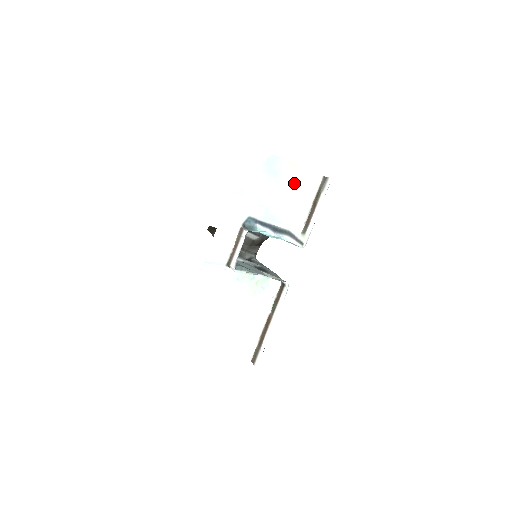
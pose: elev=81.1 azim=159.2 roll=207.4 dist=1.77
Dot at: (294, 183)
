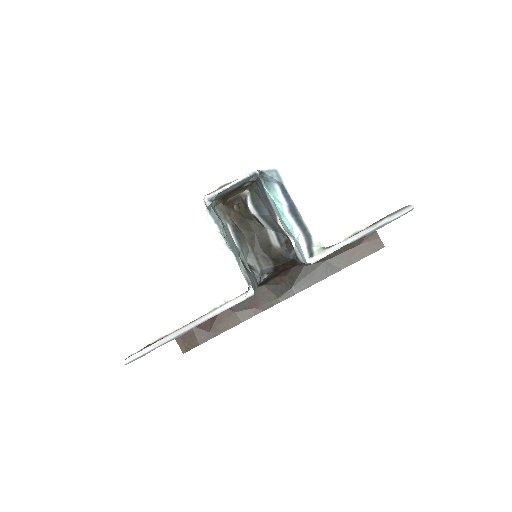
Dot at: (362, 181)
